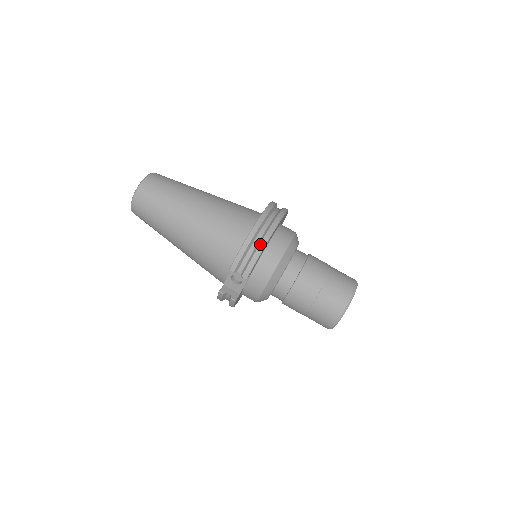
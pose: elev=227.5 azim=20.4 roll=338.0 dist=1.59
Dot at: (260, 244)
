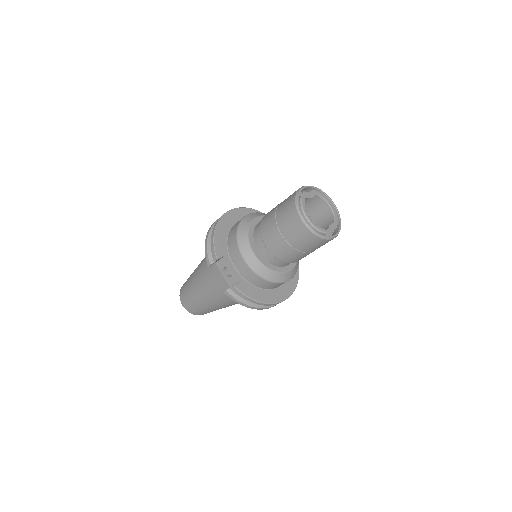
Dot at: (212, 231)
